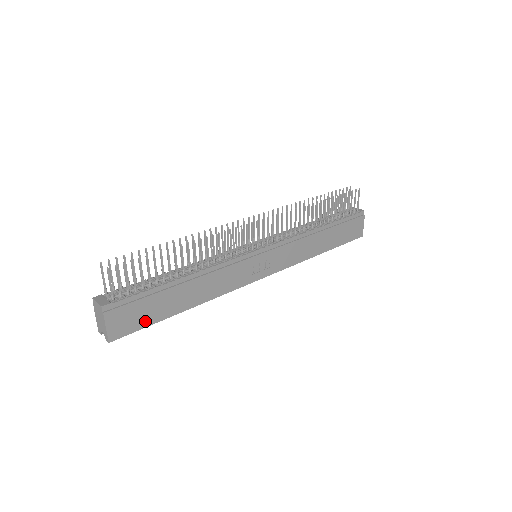
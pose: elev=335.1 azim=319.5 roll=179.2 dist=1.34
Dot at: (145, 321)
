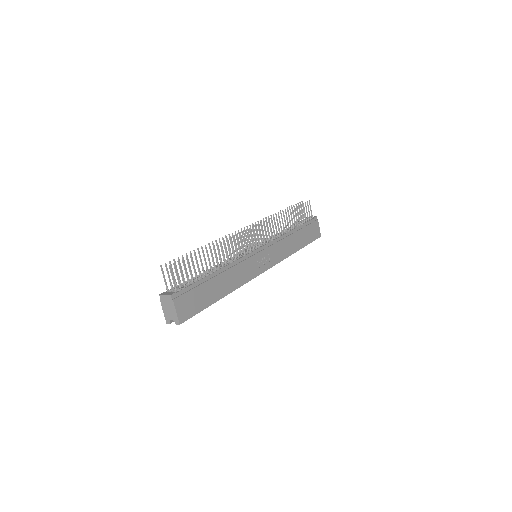
Dot at: (199, 307)
